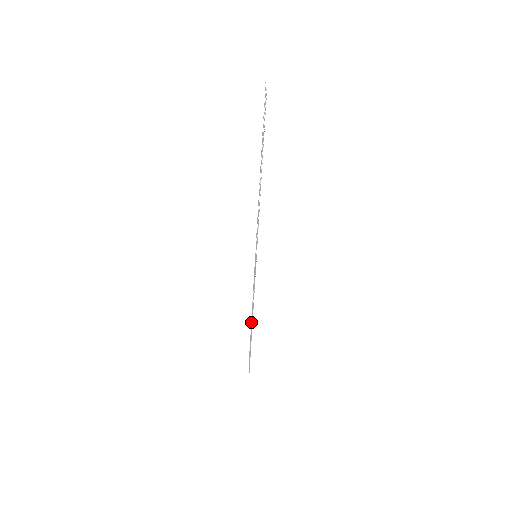
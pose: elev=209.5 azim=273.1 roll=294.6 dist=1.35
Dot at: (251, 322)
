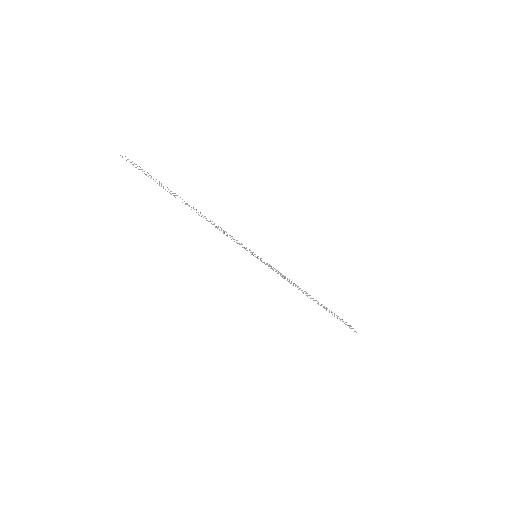
Dot at: occluded
